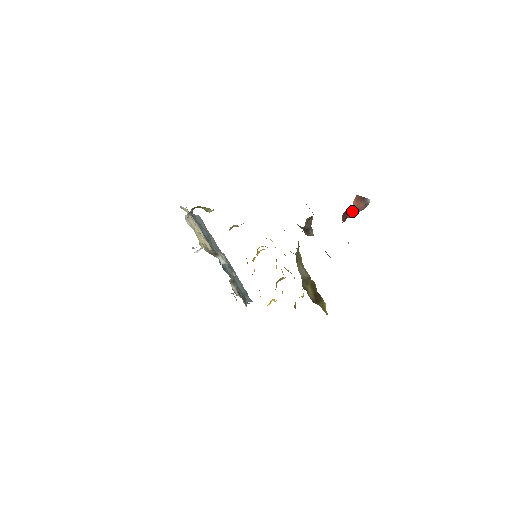
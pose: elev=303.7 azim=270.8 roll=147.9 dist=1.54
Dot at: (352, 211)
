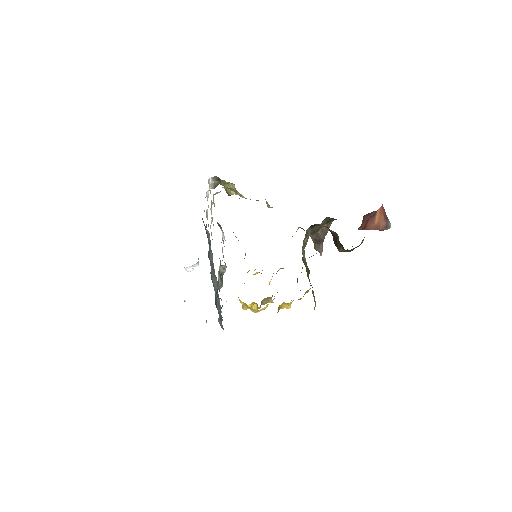
Dot at: (373, 222)
